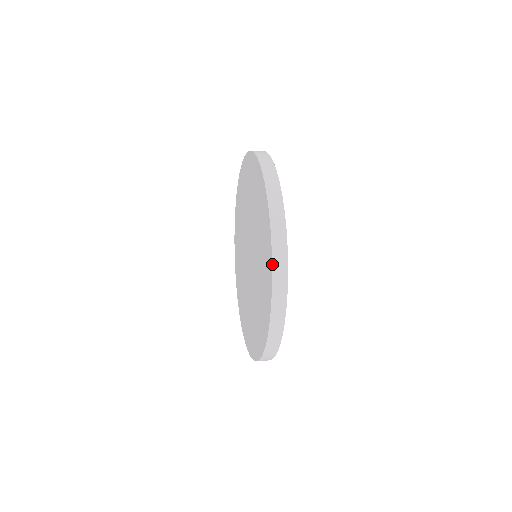
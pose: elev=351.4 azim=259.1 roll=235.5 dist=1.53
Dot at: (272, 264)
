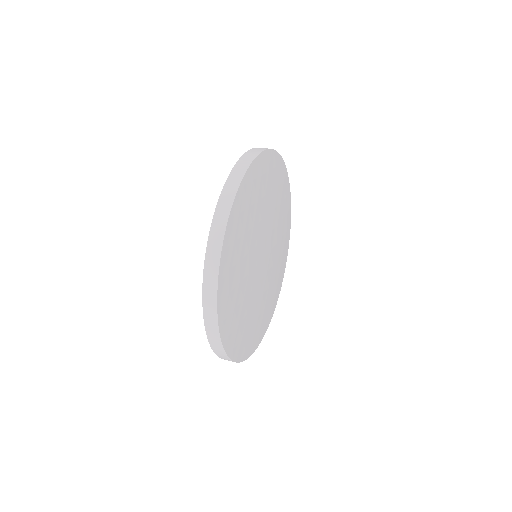
Dot at: (214, 213)
